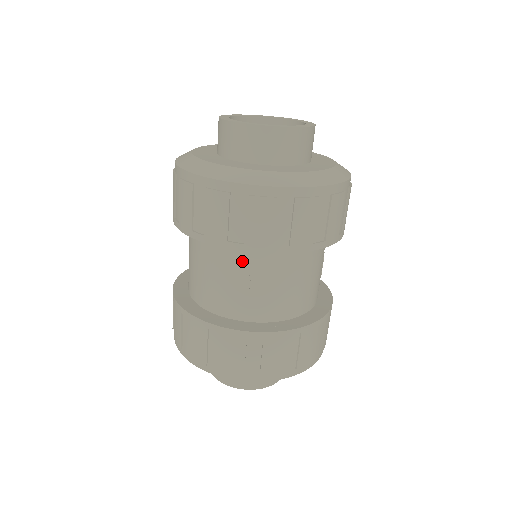
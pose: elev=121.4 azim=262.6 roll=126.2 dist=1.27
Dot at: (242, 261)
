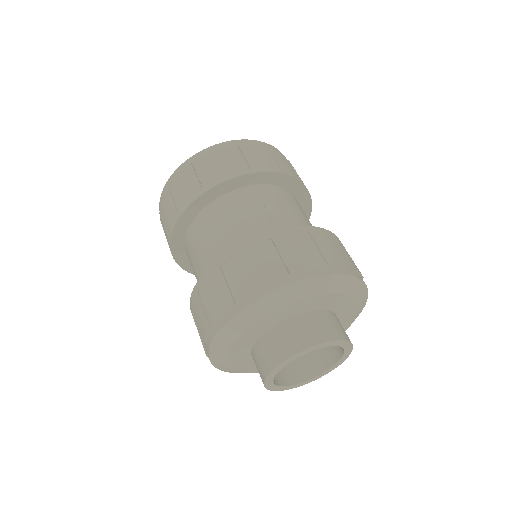
Dot at: (253, 196)
